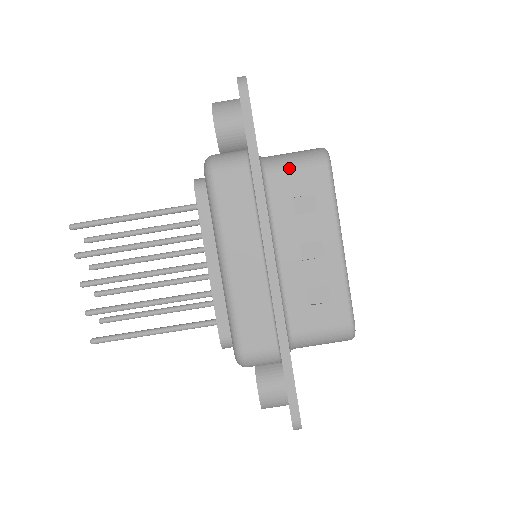
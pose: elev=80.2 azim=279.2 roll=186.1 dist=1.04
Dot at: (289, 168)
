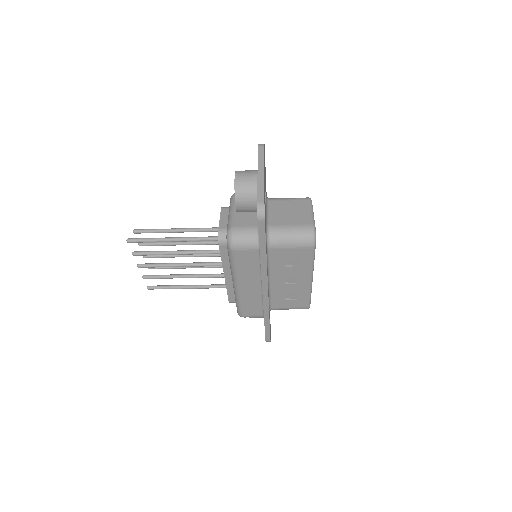
Dot at: (286, 246)
